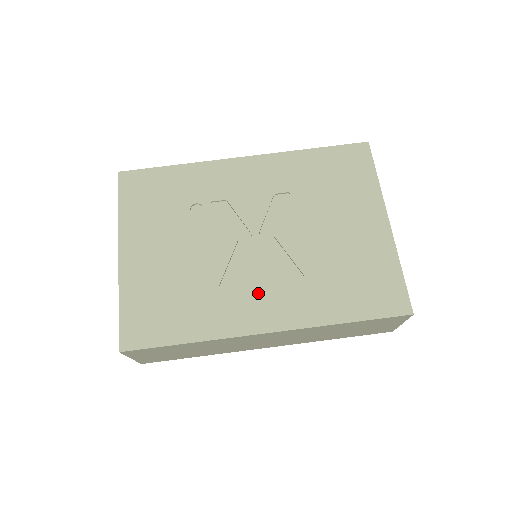
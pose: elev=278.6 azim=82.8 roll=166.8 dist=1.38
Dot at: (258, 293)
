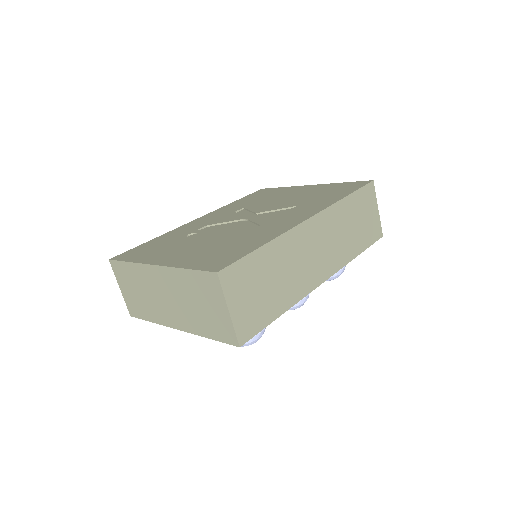
Dot at: (280, 219)
